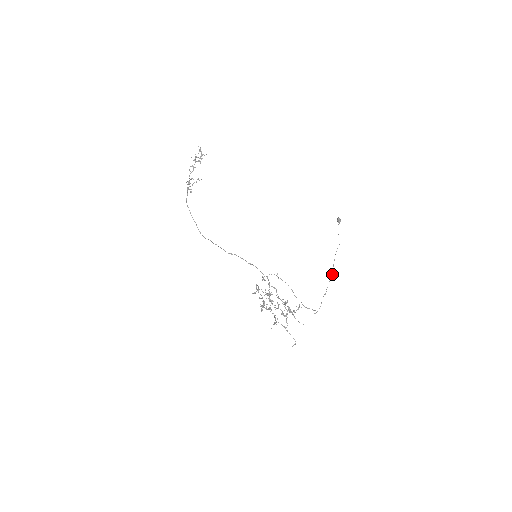
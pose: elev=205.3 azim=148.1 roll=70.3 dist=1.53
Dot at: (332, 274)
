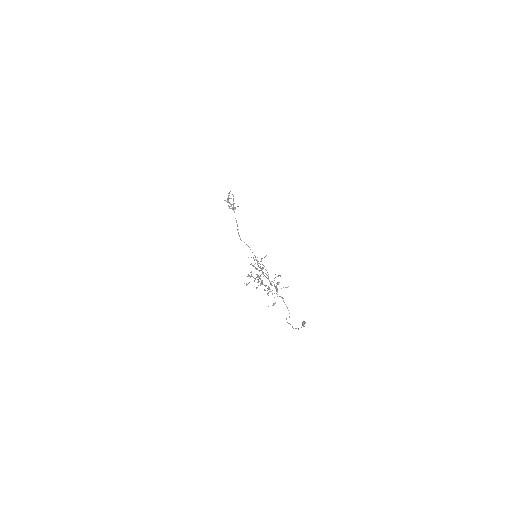
Dot at: (298, 329)
